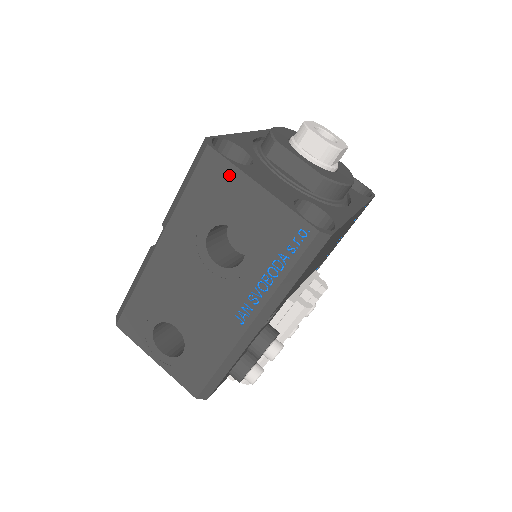
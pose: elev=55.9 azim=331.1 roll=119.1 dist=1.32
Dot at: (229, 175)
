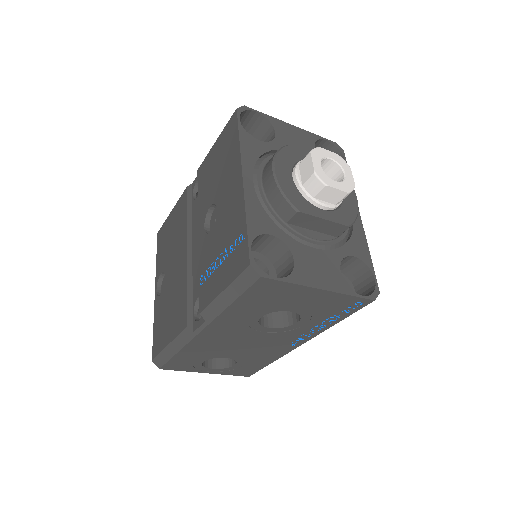
Dot at: (286, 289)
